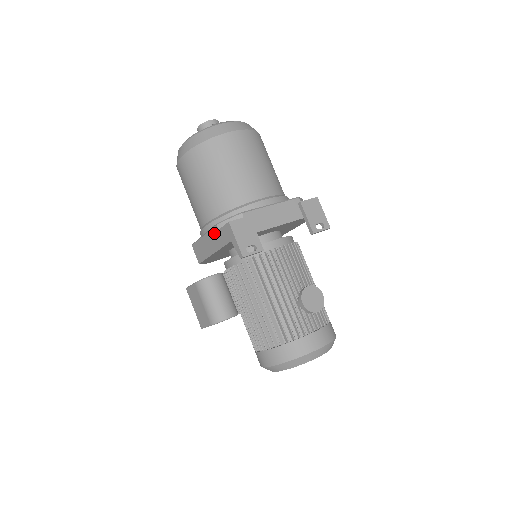
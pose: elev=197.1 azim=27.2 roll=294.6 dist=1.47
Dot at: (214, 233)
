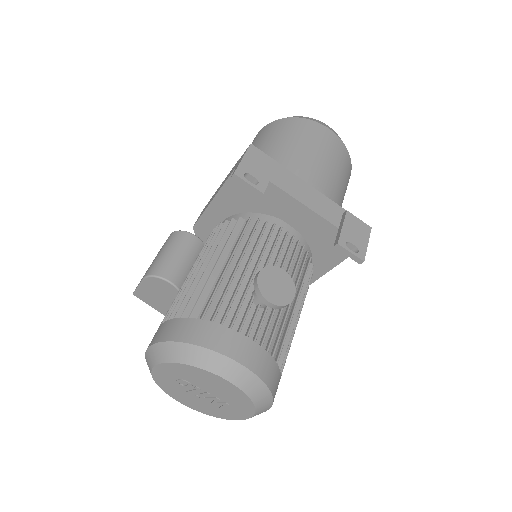
Dot at: (230, 172)
